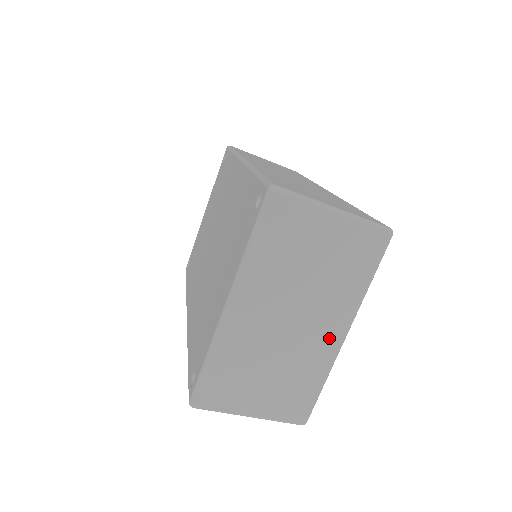
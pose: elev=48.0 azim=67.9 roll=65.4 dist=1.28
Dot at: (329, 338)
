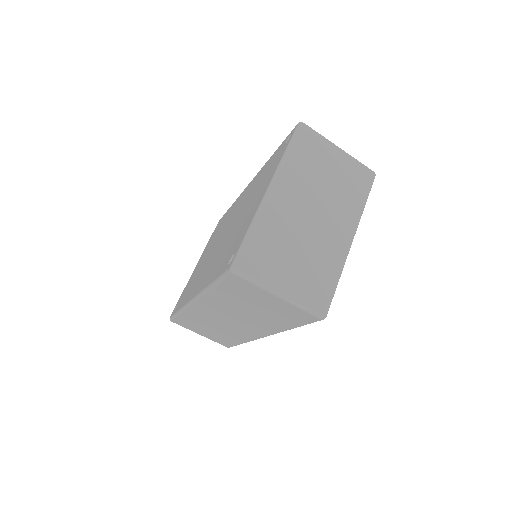
Dot at: (341, 238)
